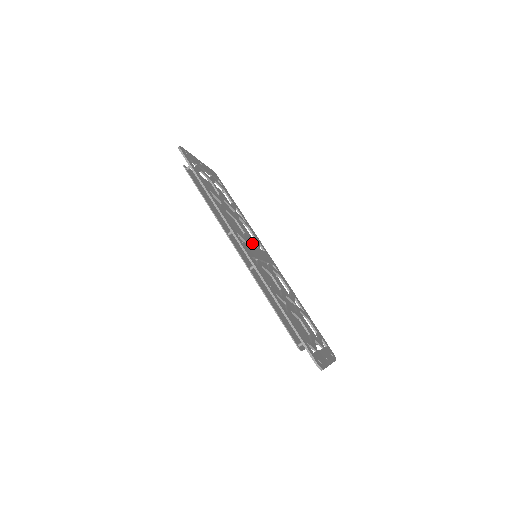
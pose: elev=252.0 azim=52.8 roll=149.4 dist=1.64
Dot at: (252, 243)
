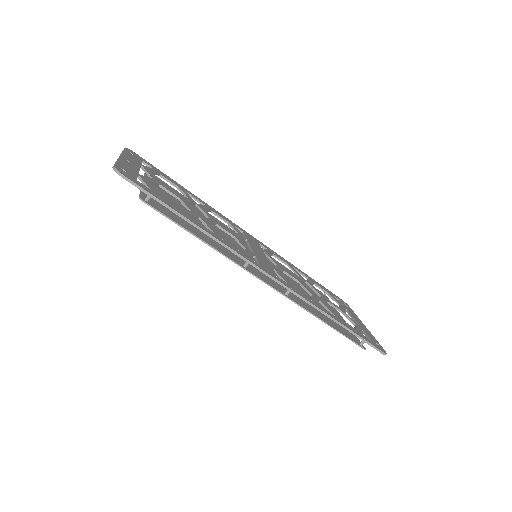
Dot at: (241, 240)
